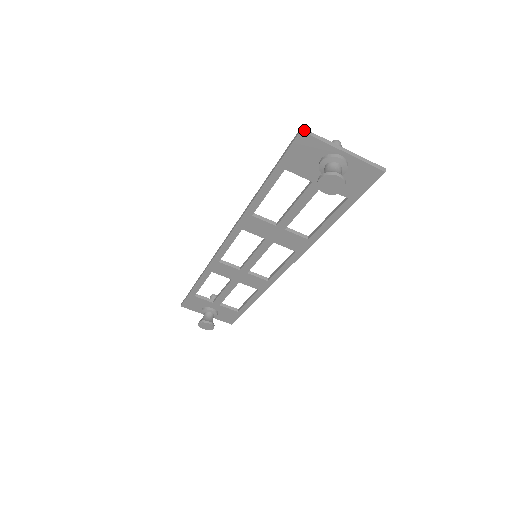
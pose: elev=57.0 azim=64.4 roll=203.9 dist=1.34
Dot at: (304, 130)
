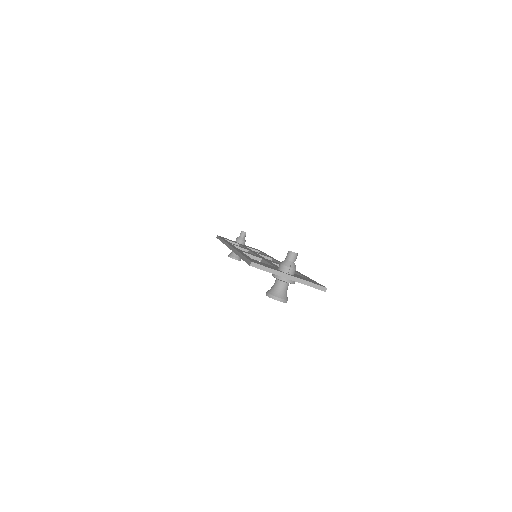
Dot at: (253, 264)
